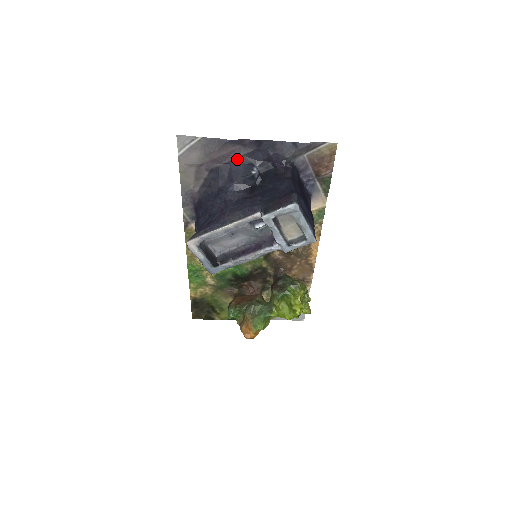
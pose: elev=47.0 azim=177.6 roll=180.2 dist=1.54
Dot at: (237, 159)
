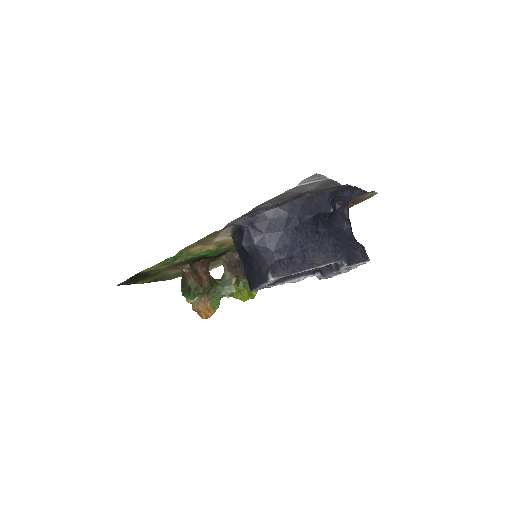
Dot at: (324, 193)
